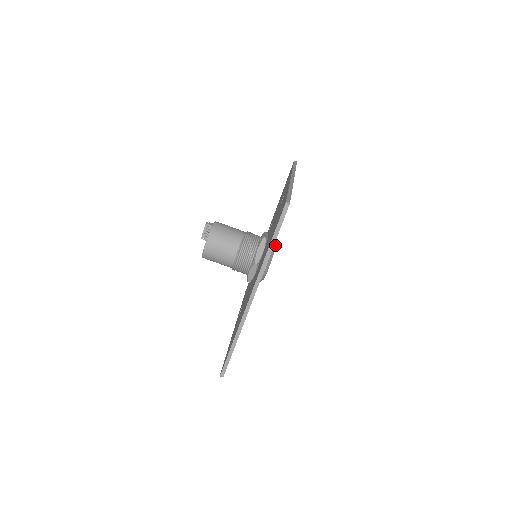
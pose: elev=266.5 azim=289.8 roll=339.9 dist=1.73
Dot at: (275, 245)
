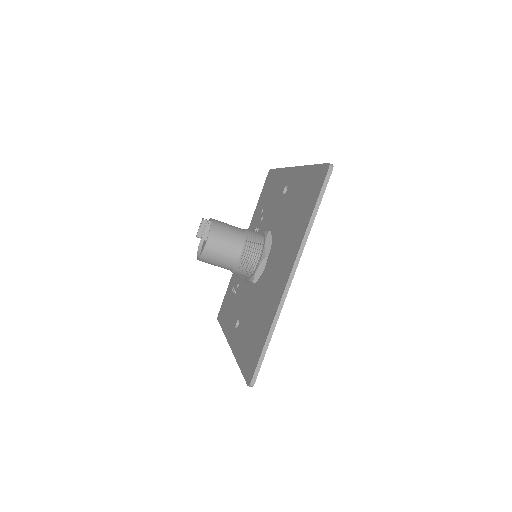
Dot at: occluded
